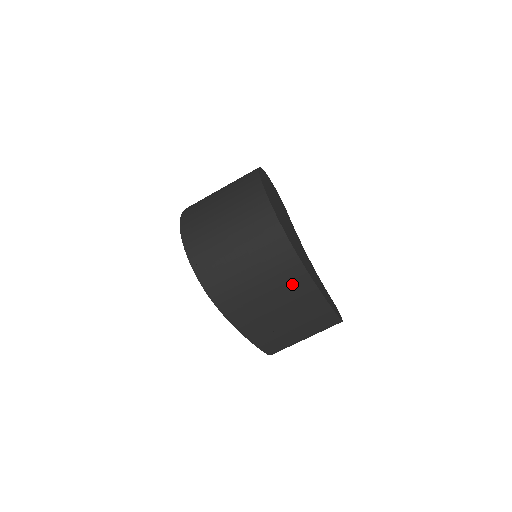
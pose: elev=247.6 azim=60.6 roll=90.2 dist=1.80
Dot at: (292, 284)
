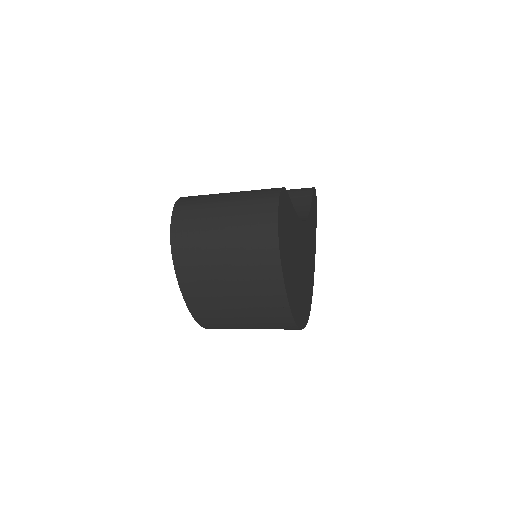
Dot at: occluded
